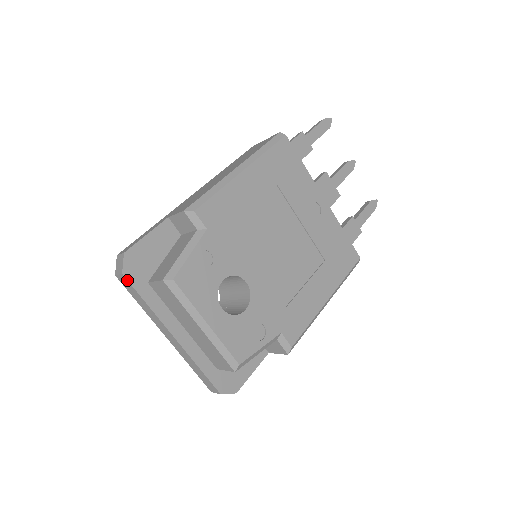
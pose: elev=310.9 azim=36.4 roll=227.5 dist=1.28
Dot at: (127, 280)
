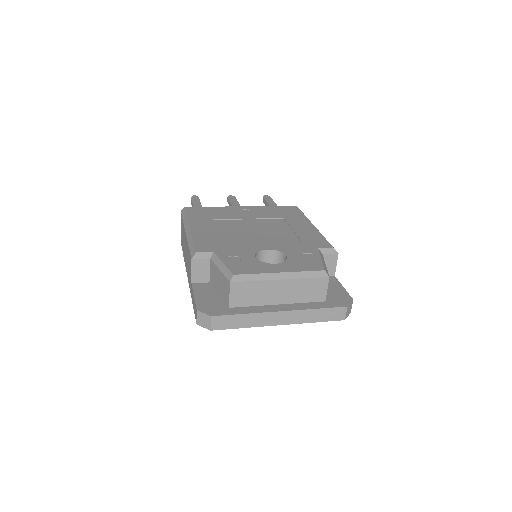
Dot at: (218, 316)
